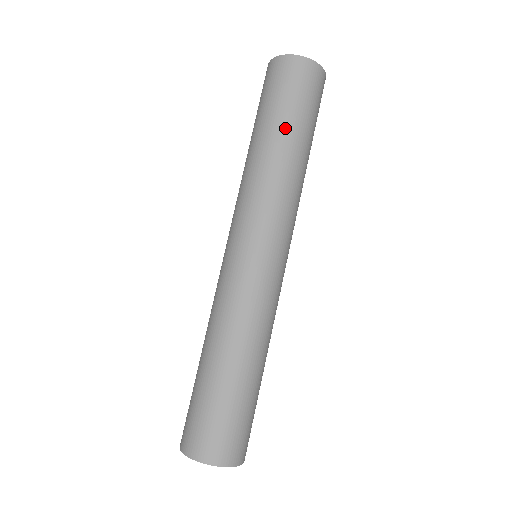
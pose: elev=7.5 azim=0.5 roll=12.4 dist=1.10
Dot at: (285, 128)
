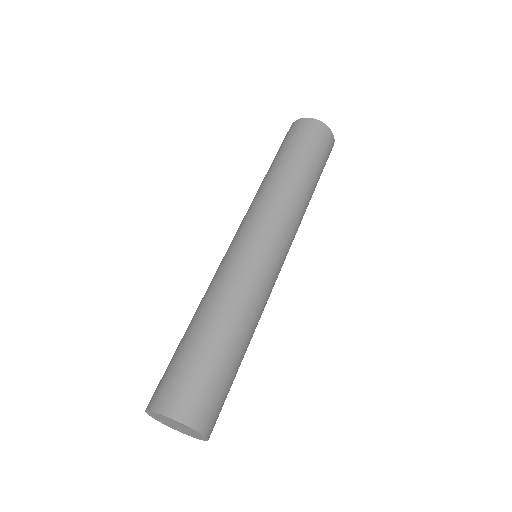
Dot at: (313, 171)
